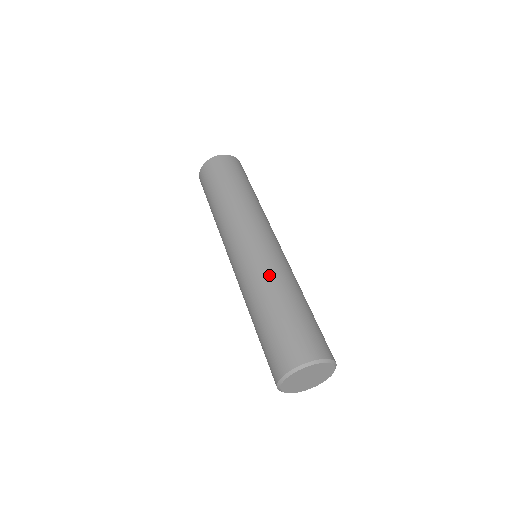
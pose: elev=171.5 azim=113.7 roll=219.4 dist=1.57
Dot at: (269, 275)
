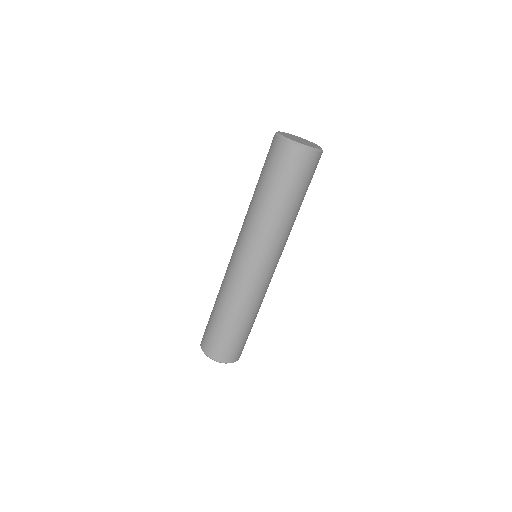
Dot at: occluded
